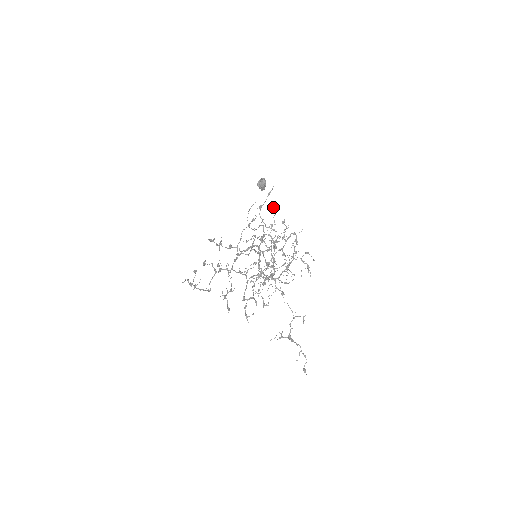
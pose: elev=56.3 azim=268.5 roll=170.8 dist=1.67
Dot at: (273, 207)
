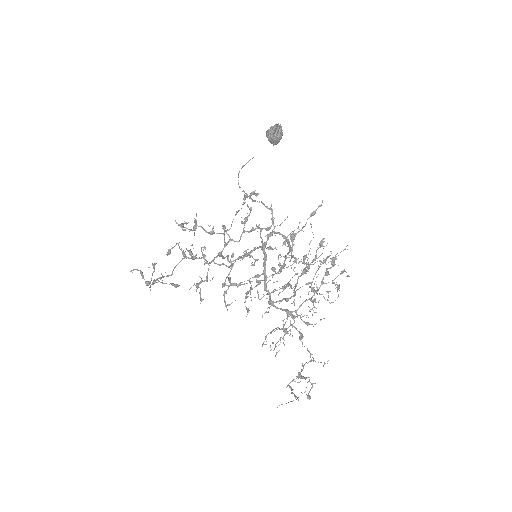
Dot at: (311, 226)
